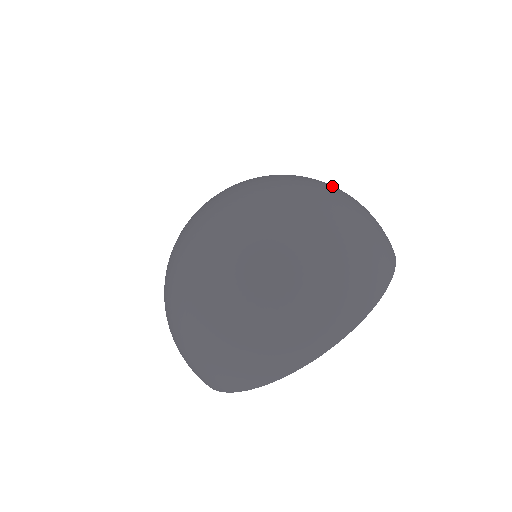
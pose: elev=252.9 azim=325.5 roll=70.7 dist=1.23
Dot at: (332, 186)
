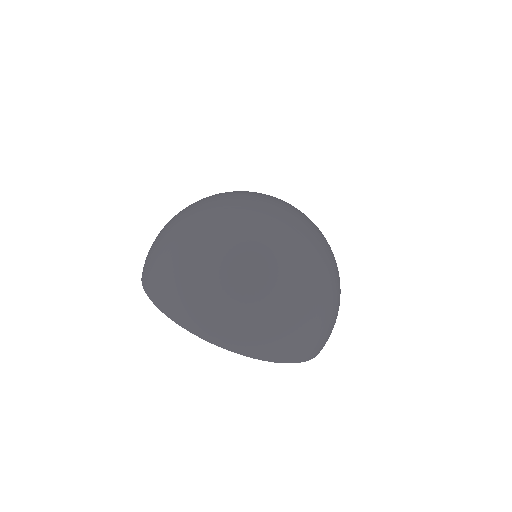
Dot at: occluded
